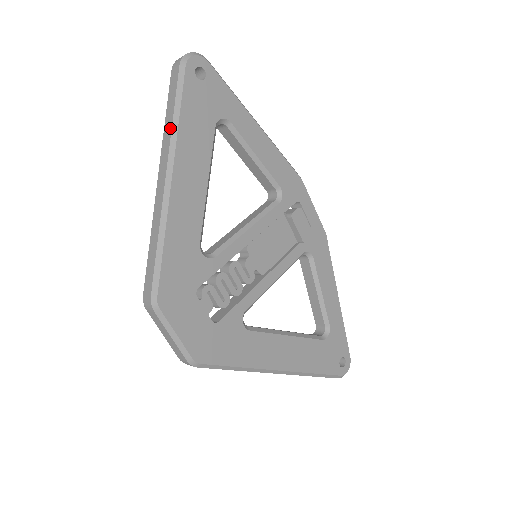
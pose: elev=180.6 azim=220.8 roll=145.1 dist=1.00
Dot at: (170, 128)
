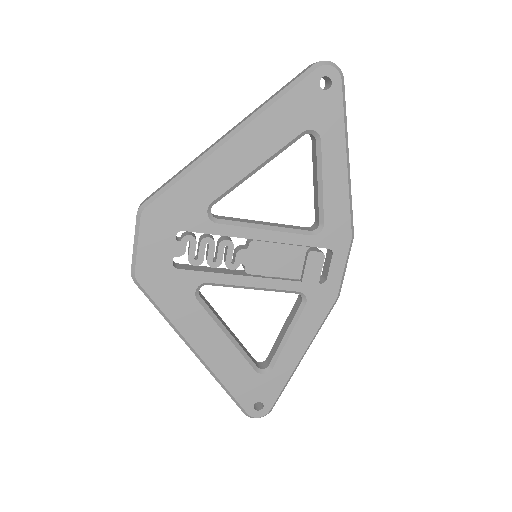
Dot at: (264, 104)
